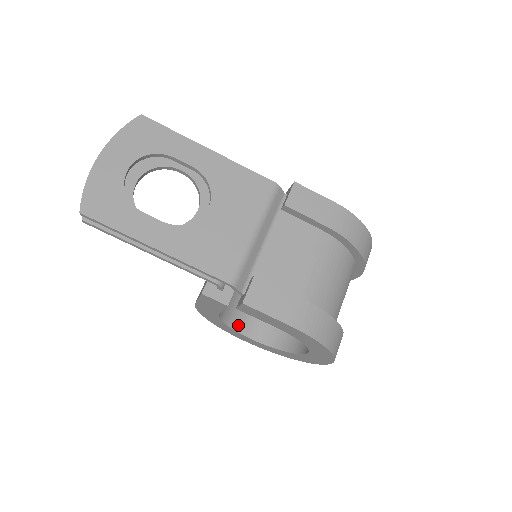
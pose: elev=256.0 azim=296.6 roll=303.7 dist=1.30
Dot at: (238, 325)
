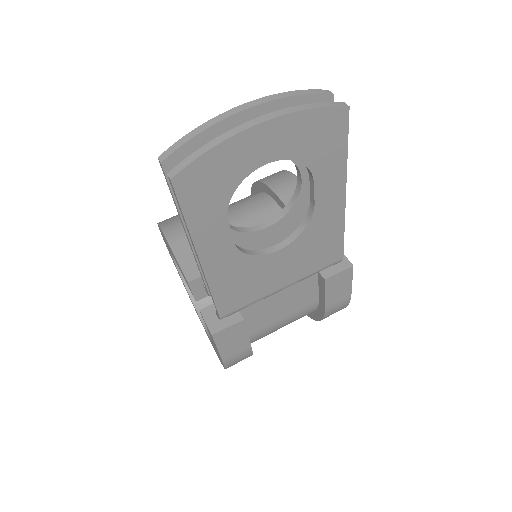
Dot at: occluded
